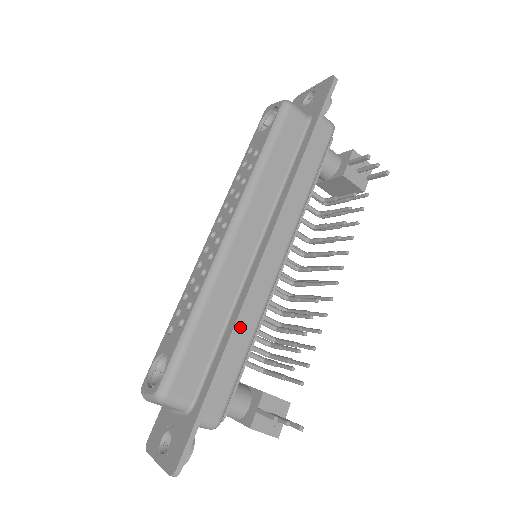
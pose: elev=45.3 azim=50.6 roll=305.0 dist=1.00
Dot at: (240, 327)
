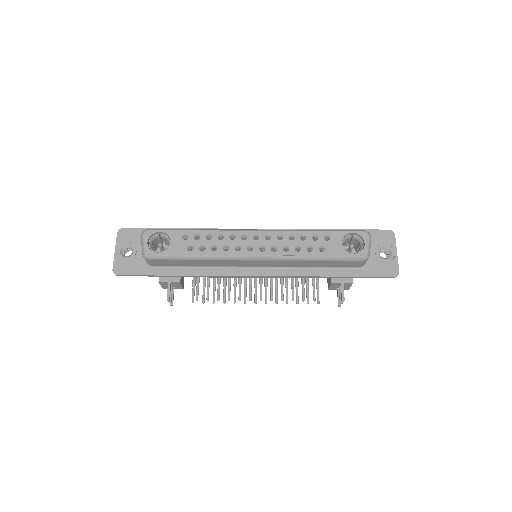
Dot at: occluded
